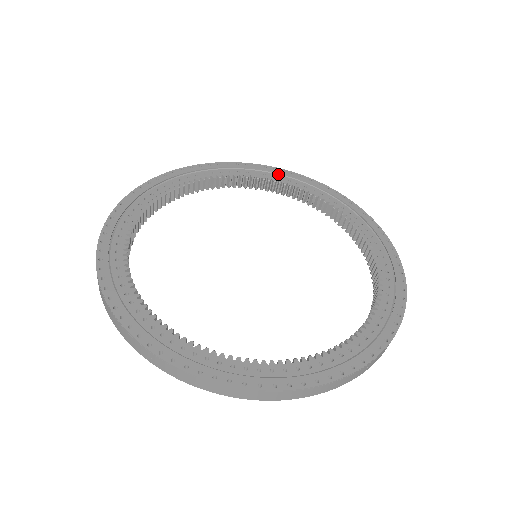
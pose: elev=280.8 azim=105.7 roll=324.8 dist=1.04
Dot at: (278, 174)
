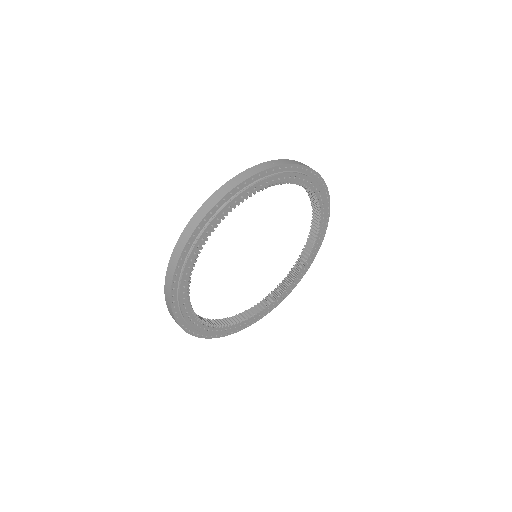
Dot at: occluded
